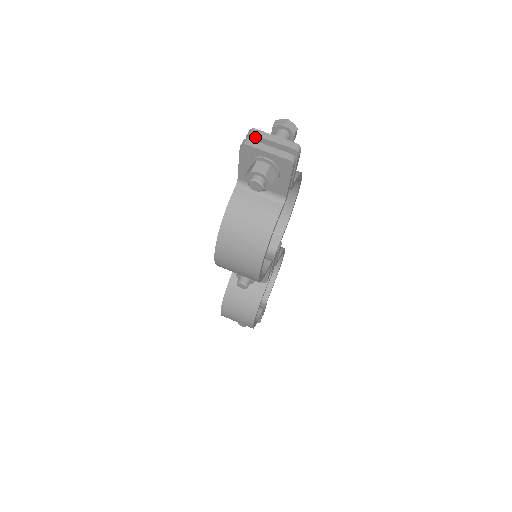
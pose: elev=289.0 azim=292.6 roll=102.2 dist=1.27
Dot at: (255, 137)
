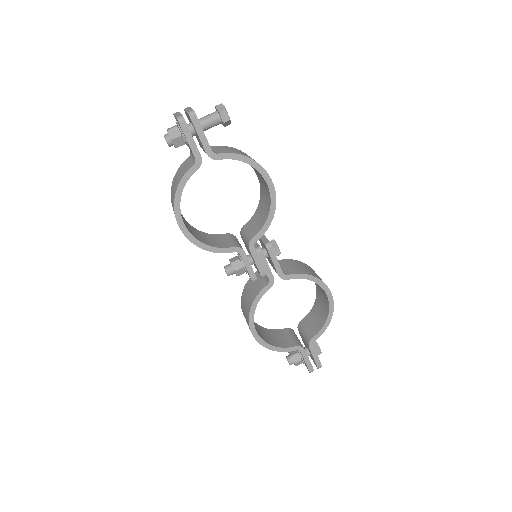
Dot at: (185, 111)
